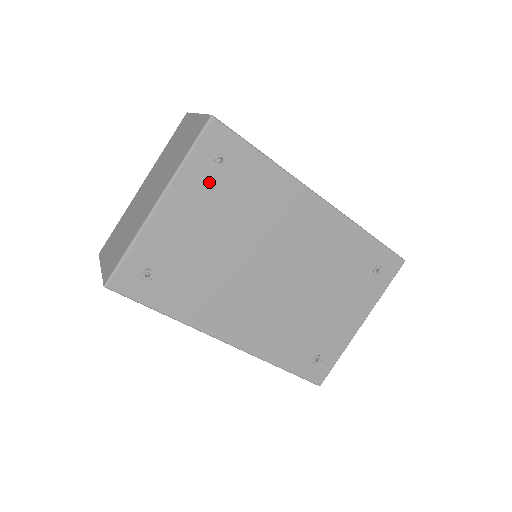
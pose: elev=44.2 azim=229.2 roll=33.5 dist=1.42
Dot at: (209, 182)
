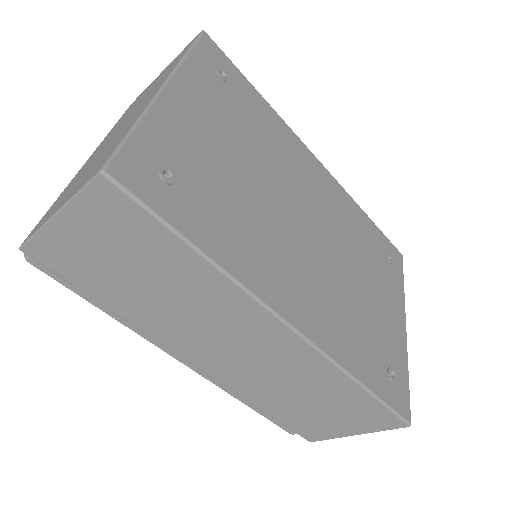
Dot at: (216, 91)
